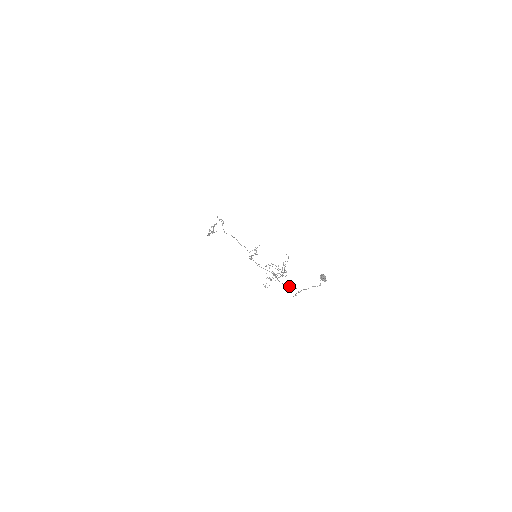
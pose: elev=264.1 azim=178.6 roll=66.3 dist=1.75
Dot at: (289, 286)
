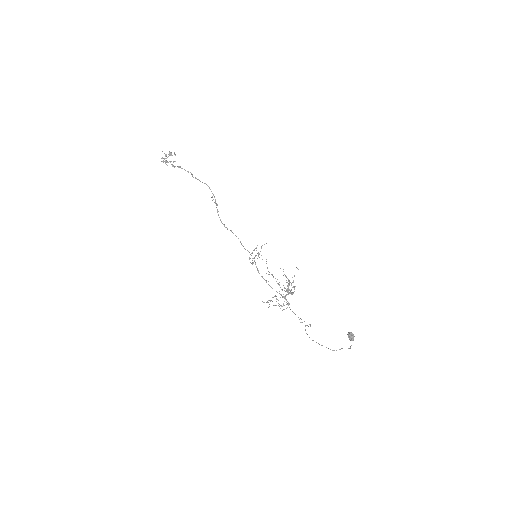
Dot at: occluded
